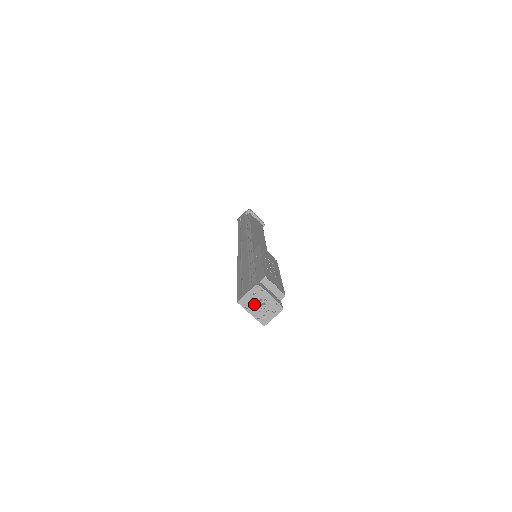
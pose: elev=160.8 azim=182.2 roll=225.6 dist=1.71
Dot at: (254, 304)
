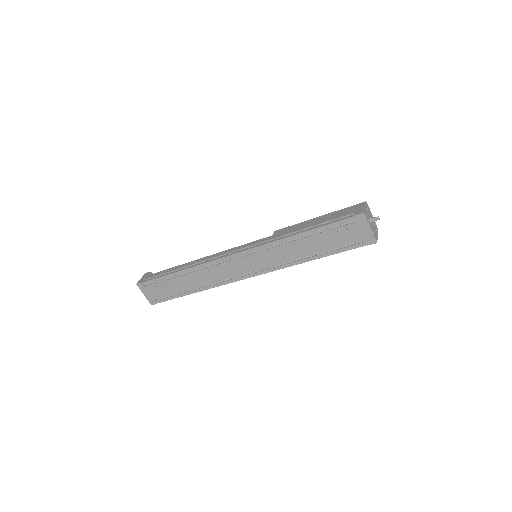
Dot at: (368, 219)
